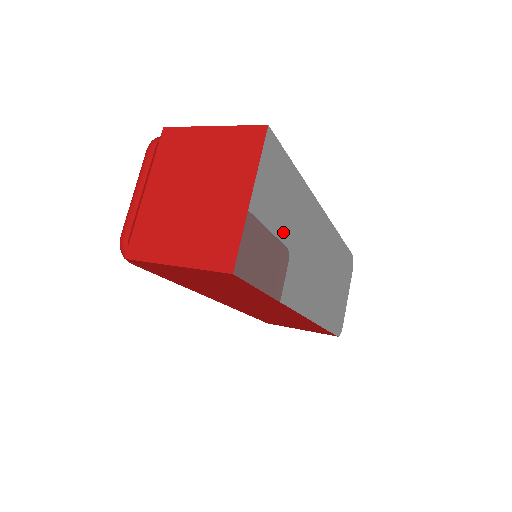
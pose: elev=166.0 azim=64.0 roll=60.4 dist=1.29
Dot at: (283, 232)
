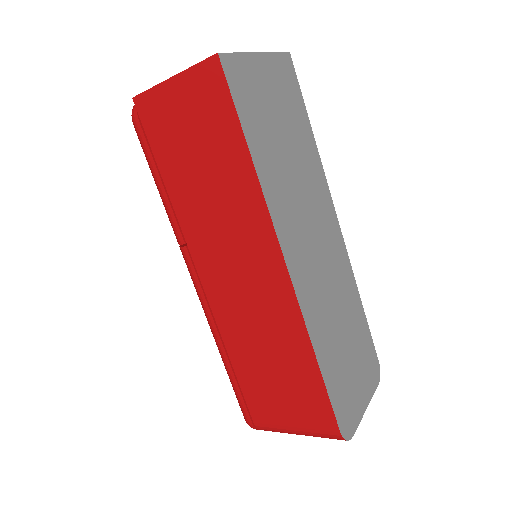
Dot at: (283, 138)
